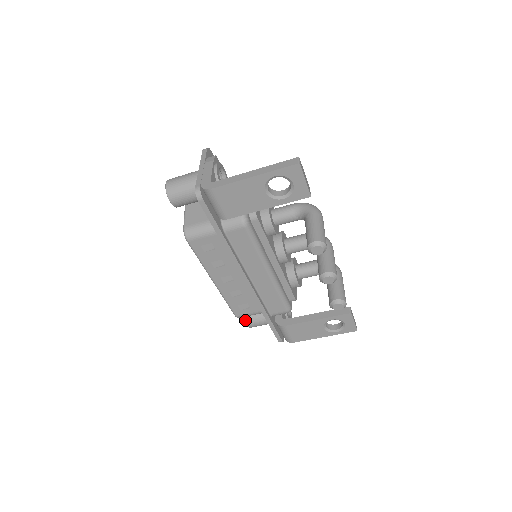
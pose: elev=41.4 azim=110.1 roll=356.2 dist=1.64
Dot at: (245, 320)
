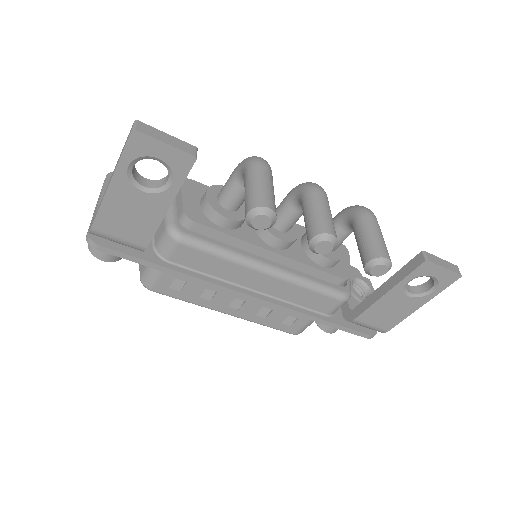
Dot at: occluded
